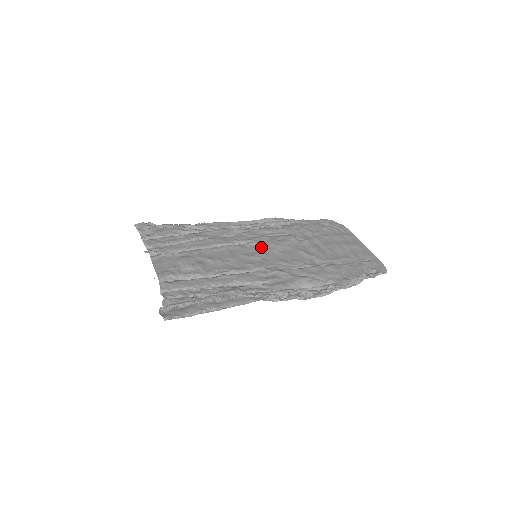
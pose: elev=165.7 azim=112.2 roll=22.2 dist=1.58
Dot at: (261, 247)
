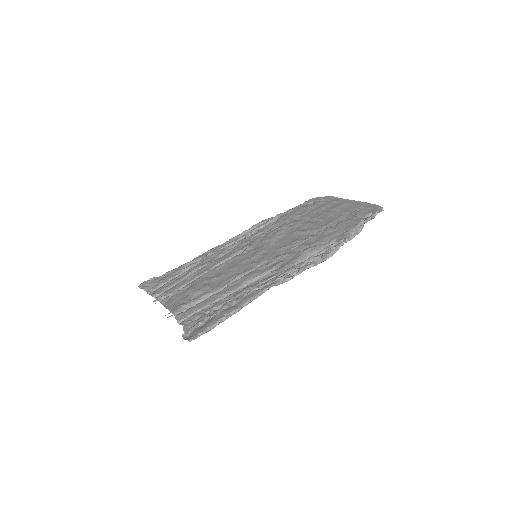
Dot at: (258, 247)
